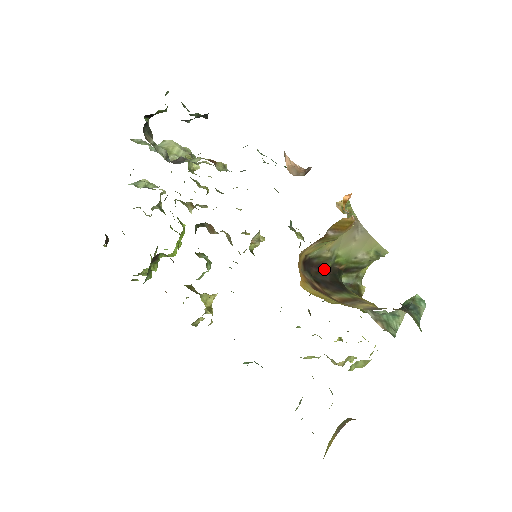
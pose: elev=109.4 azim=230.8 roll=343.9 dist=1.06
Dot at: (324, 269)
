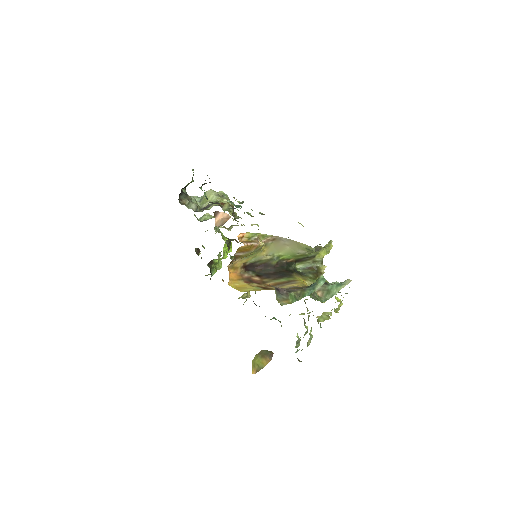
Dot at: (269, 266)
